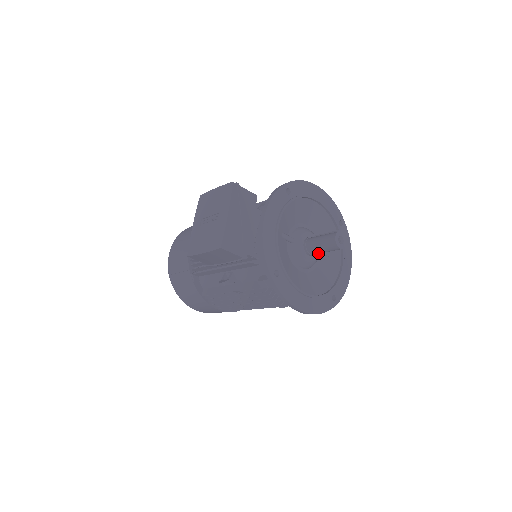
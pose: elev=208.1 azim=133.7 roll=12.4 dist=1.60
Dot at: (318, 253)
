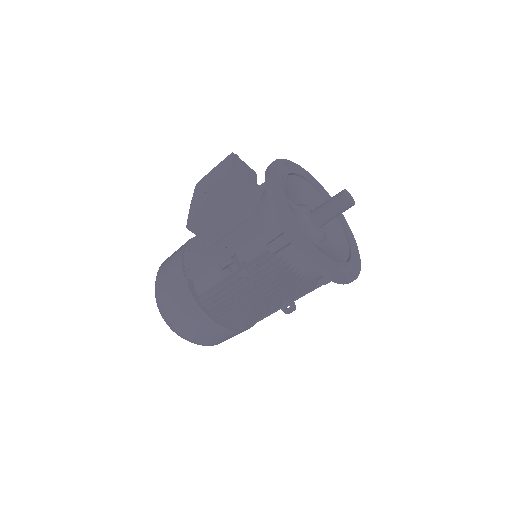
Dot at: (326, 220)
